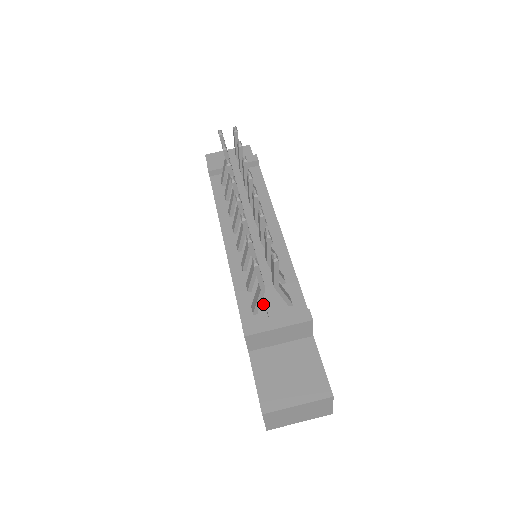
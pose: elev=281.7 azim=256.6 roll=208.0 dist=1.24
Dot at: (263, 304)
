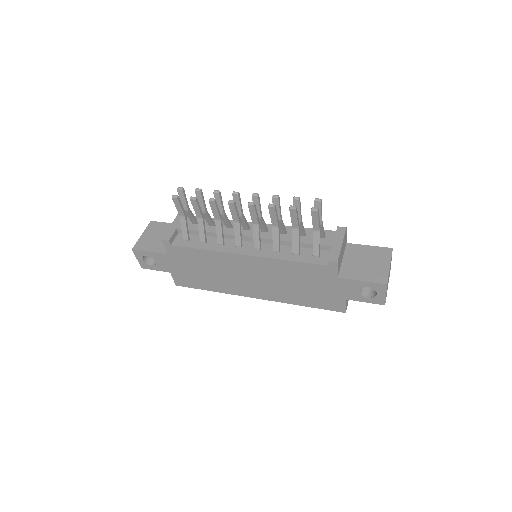
Dot at: occluded
